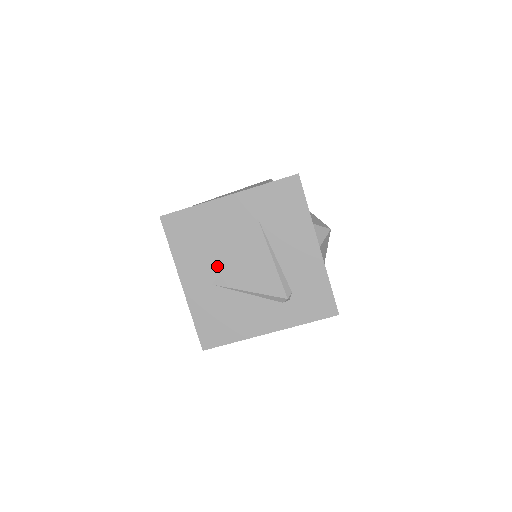
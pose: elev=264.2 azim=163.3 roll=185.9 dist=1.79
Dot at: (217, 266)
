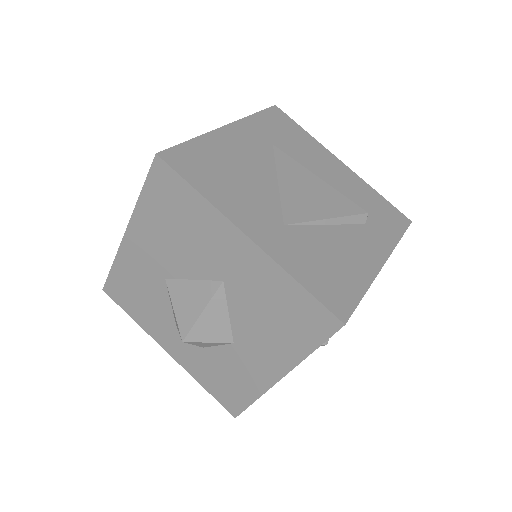
Dot at: (272, 201)
